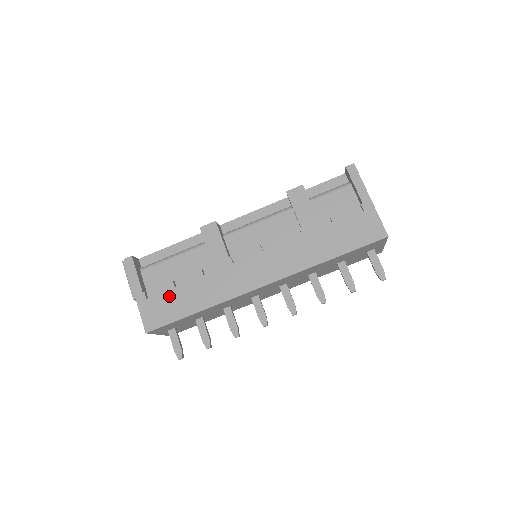
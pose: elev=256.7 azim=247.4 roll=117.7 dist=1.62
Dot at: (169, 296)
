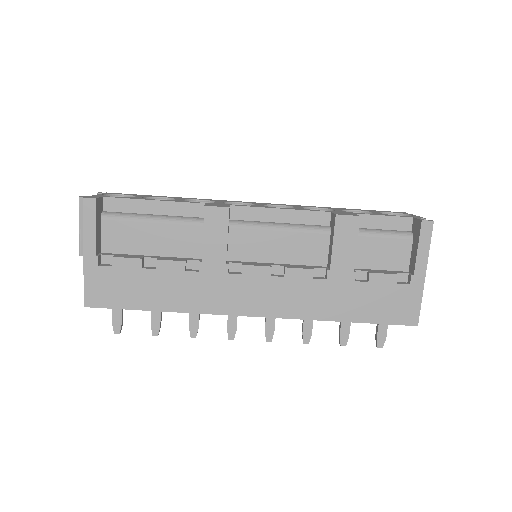
Dot at: (130, 276)
